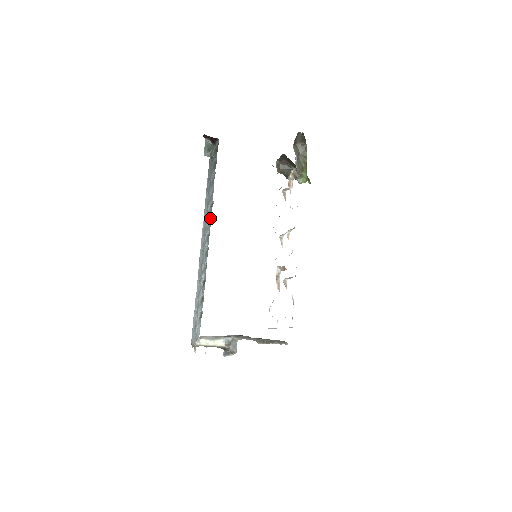
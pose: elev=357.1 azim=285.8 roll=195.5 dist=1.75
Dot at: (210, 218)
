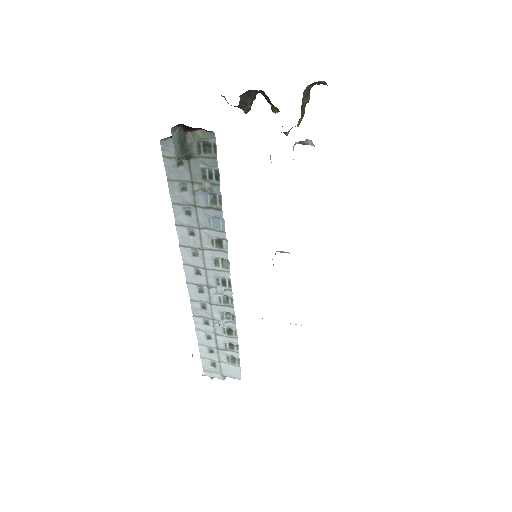
Dot at: (220, 260)
